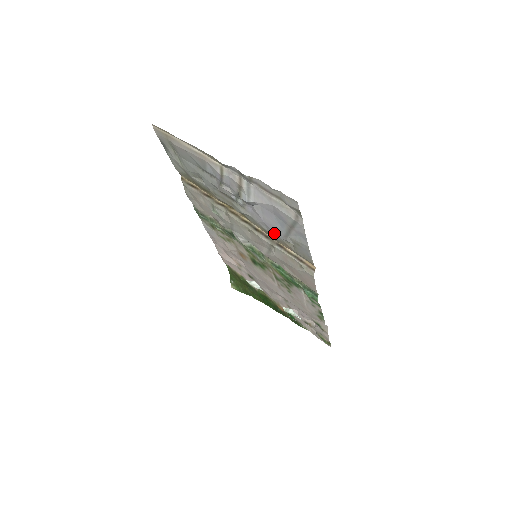
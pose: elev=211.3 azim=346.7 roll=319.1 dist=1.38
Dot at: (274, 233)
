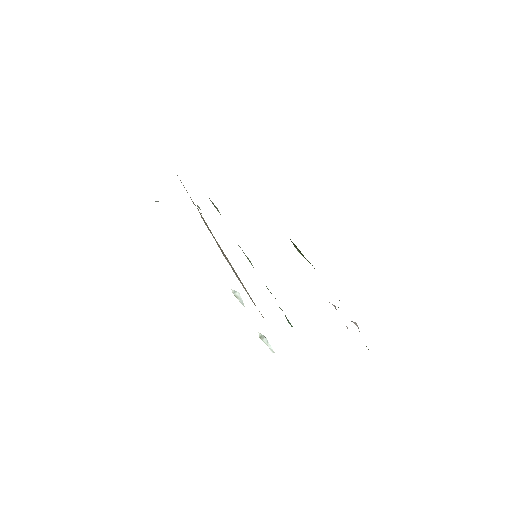
Dot at: occluded
